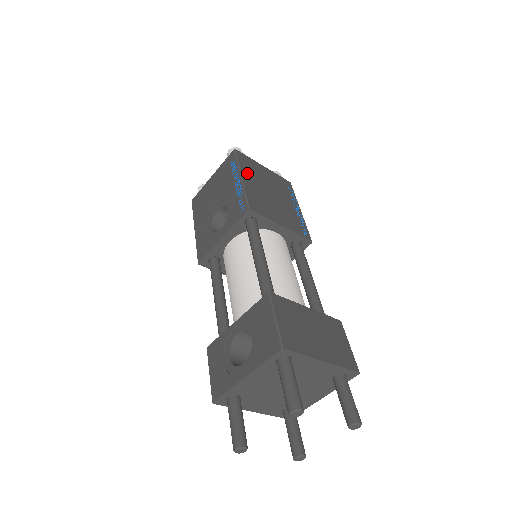
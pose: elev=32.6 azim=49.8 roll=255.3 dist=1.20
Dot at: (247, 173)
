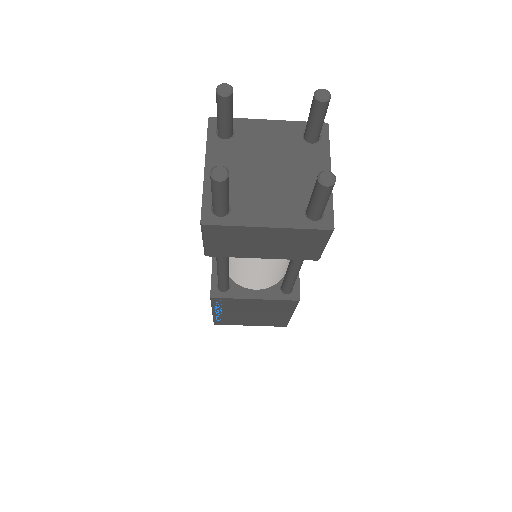
Dot at: occluded
